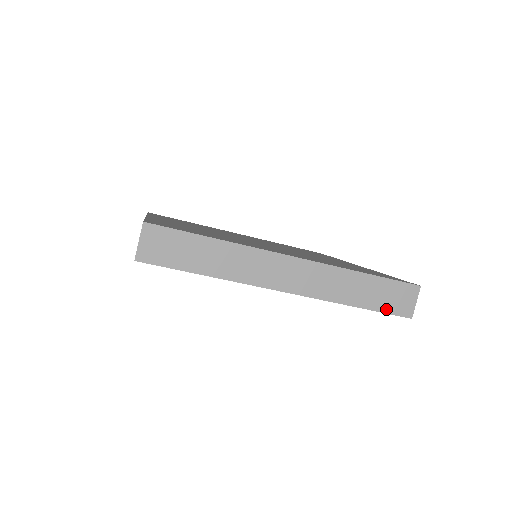
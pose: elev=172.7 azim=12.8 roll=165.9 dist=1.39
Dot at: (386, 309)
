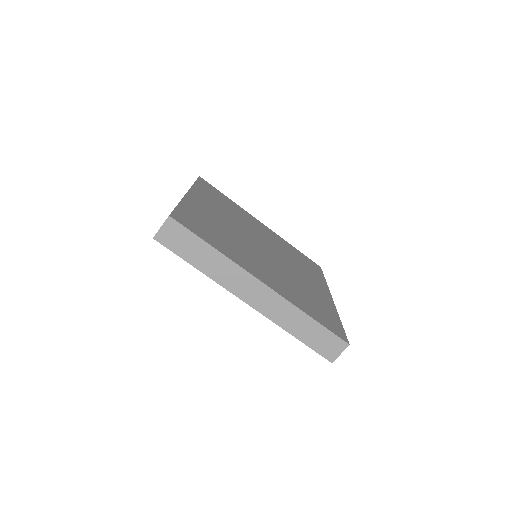
Dot at: (316, 348)
